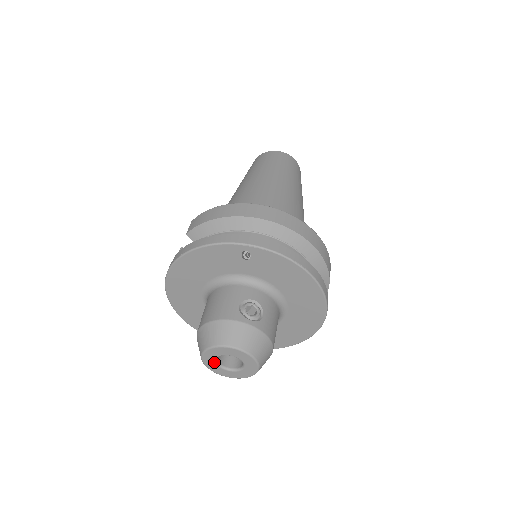
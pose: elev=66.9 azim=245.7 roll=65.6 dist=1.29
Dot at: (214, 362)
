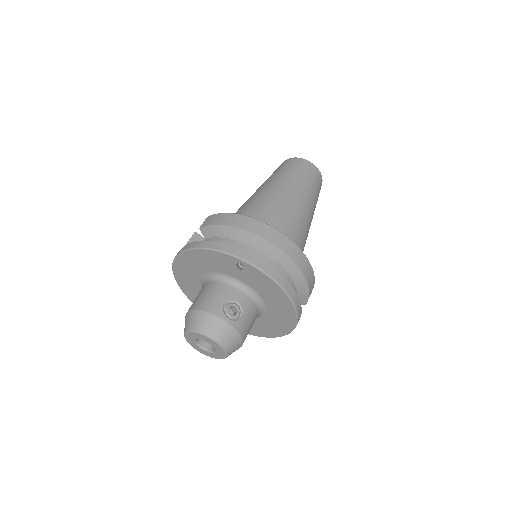
Dot at: (193, 341)
